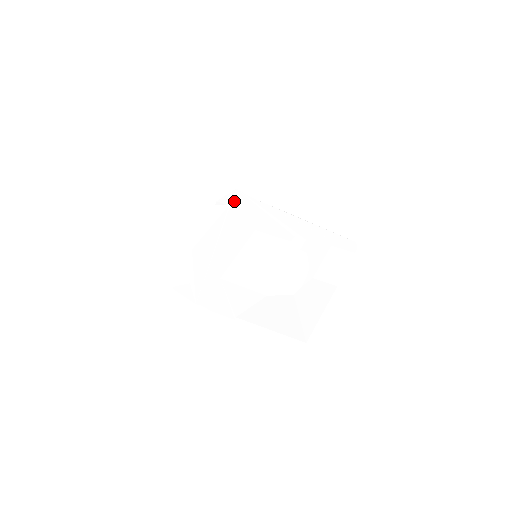
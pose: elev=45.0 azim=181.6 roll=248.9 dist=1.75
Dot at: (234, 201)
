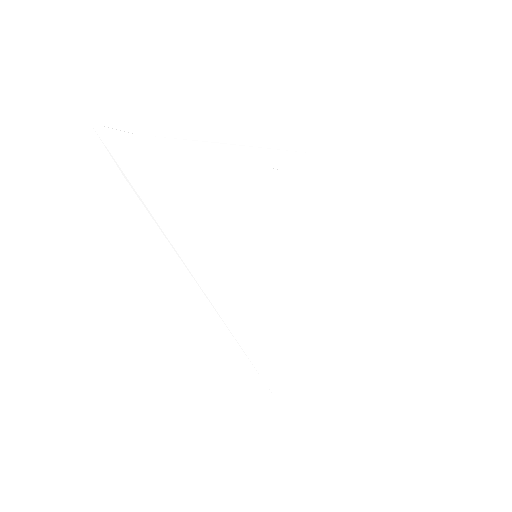
Dot at: (120, 160)
